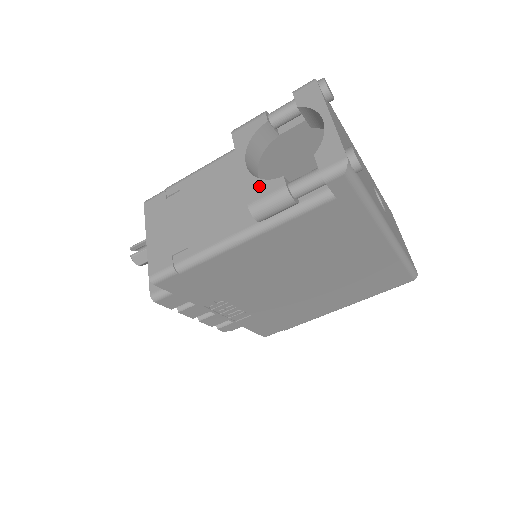
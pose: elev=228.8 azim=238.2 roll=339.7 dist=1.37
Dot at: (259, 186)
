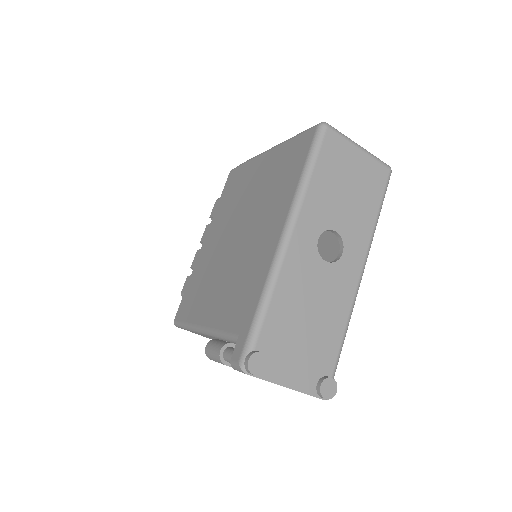
Dot at: occluded
